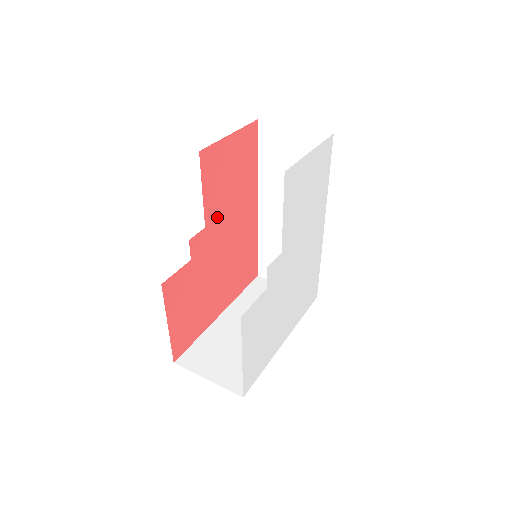
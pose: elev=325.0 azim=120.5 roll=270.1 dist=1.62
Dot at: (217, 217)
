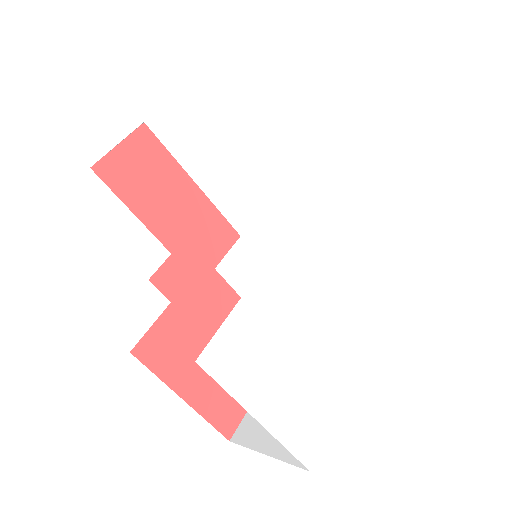
Dot at: (188, 233)
